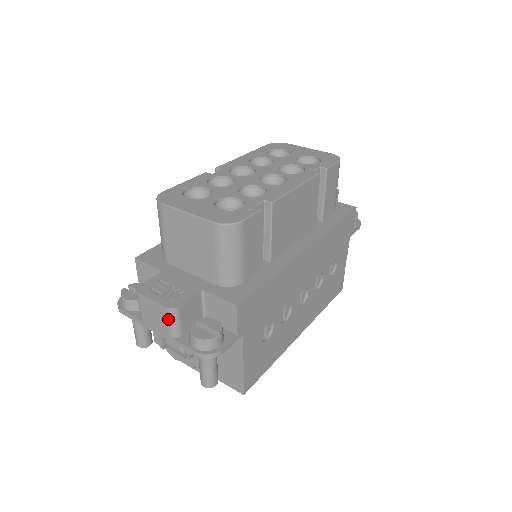
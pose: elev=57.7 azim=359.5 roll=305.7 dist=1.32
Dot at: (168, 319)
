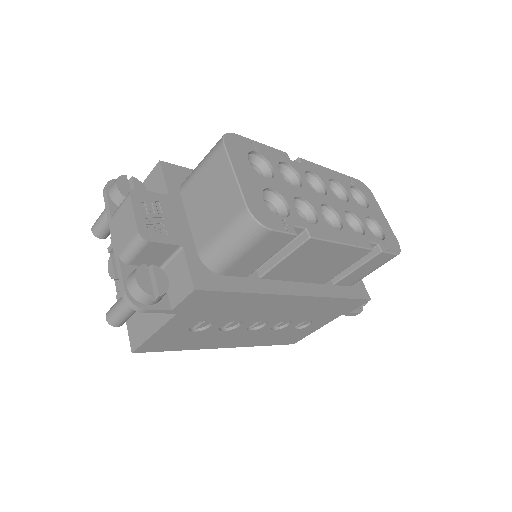
Dot at: (130, 241)
